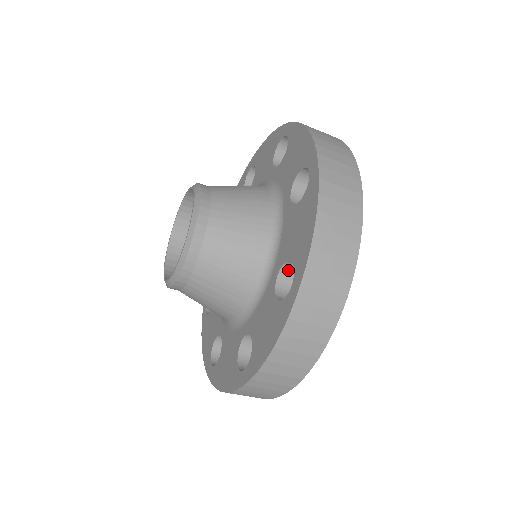
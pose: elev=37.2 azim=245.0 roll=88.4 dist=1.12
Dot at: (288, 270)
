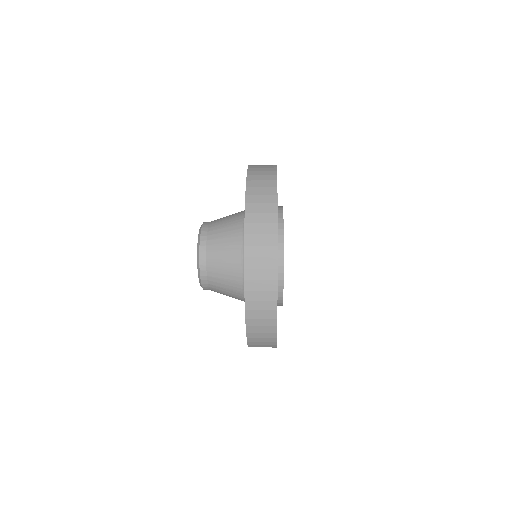
Dot at: occluded
